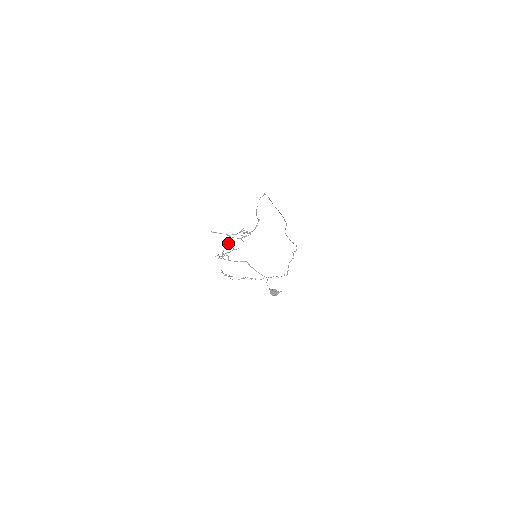
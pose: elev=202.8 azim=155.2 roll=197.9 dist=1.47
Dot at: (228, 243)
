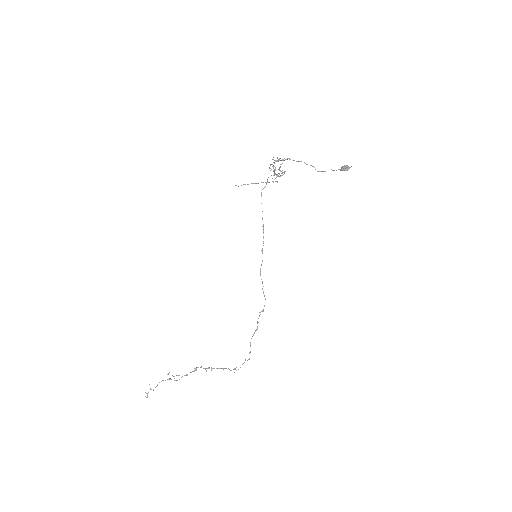
Dot at: (272, 166)
